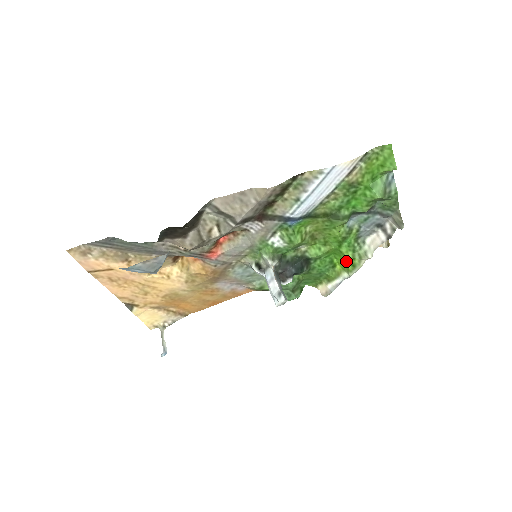
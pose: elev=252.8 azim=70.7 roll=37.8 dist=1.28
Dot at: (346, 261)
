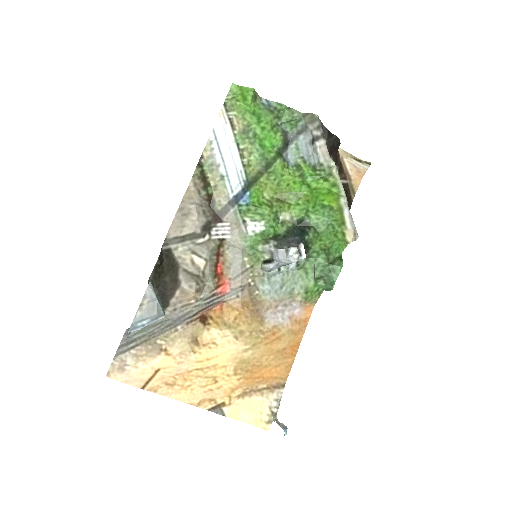
Dot at: (327, 190)
